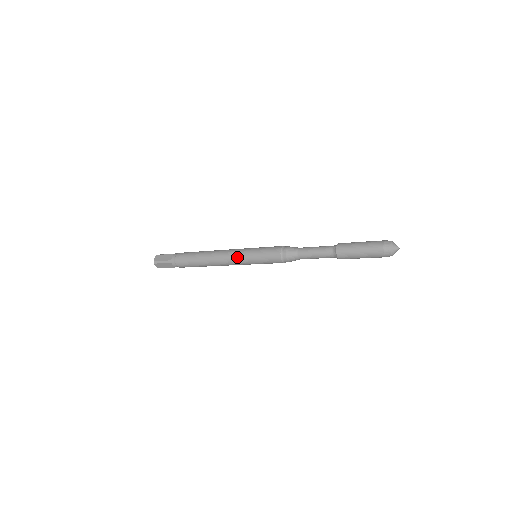
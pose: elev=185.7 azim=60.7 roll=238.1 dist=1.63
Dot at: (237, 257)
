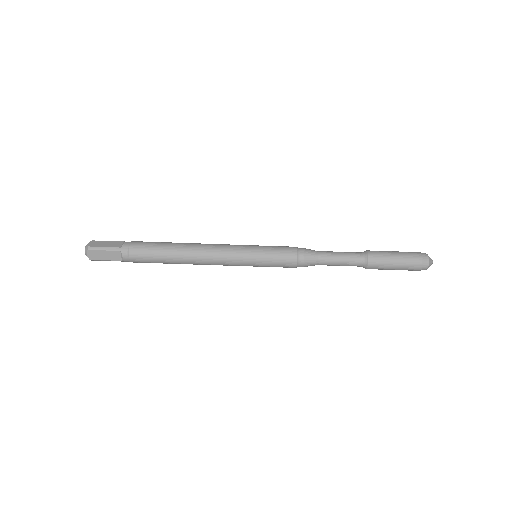
Dot at: (234, 252)
